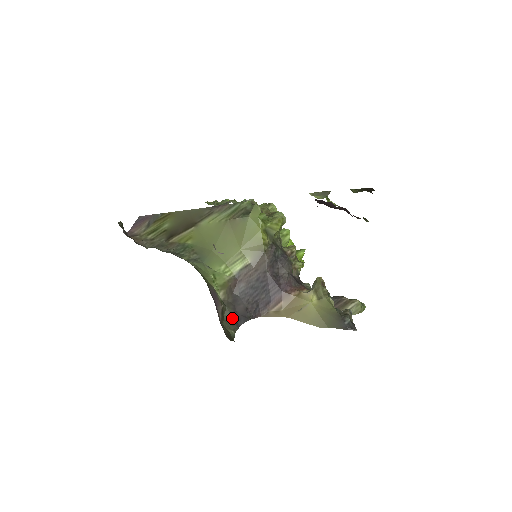
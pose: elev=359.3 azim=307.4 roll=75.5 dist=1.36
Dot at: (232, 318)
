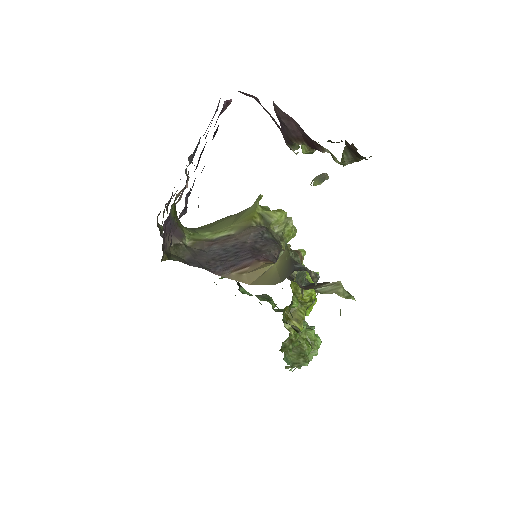
Dot at: (186, 258)
